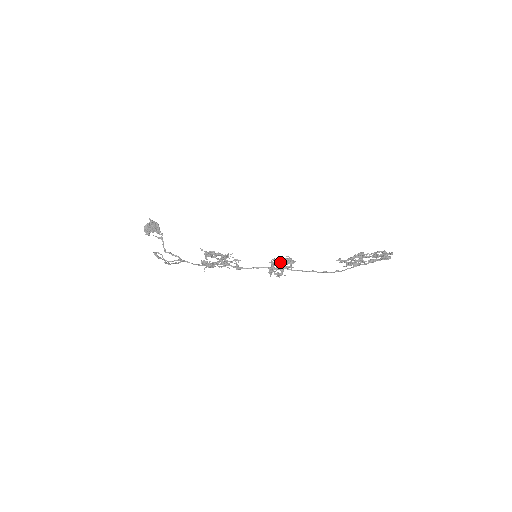
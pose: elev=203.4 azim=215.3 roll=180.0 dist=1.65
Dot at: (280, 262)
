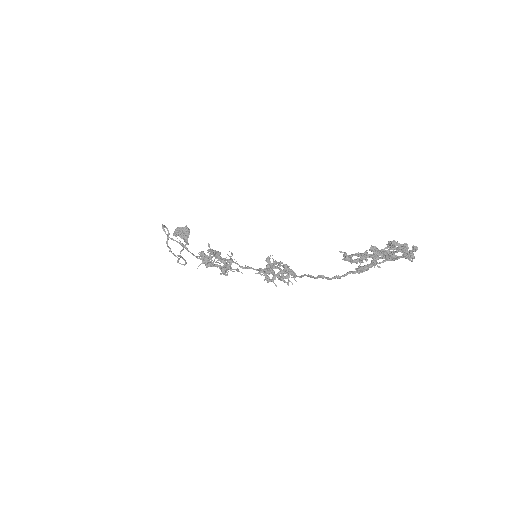
Dot at: (279, 273)
